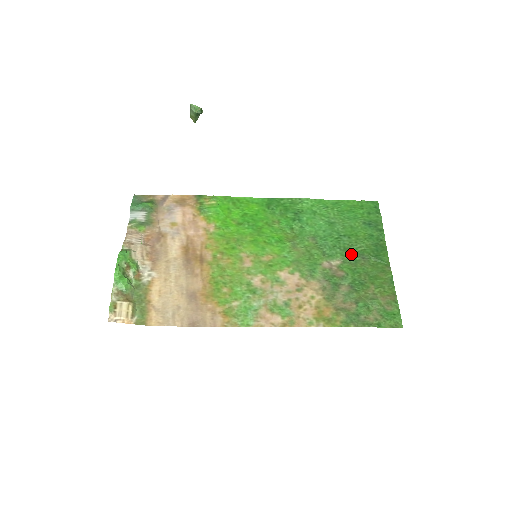
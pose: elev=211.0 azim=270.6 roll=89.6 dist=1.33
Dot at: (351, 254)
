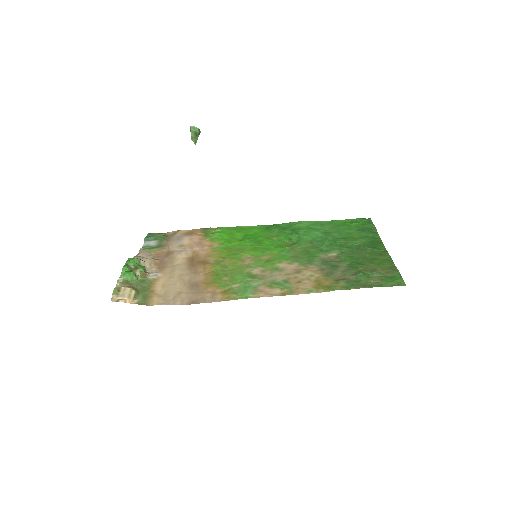
Dot at: (348, 248)
